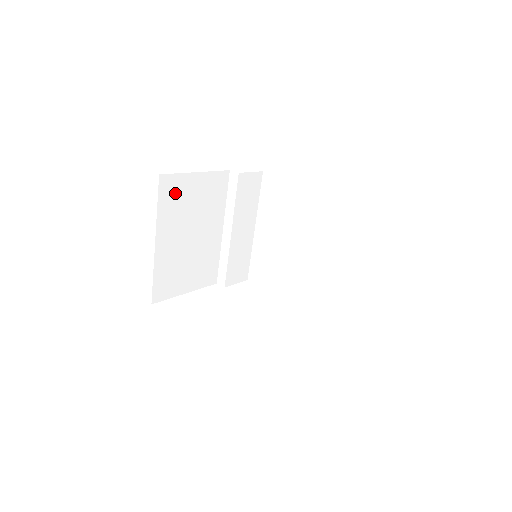
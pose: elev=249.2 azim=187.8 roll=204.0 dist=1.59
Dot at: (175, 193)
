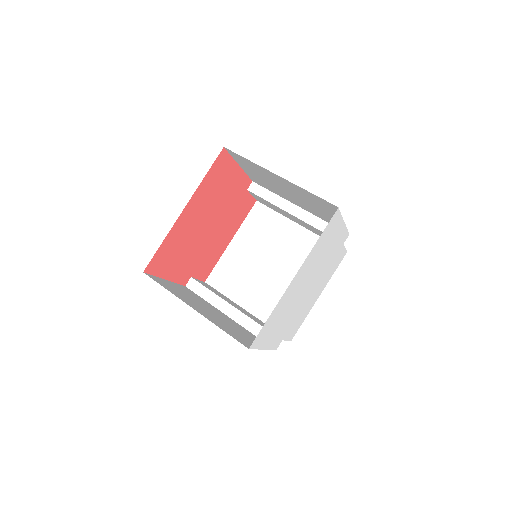
Dot at: (167, 286)
